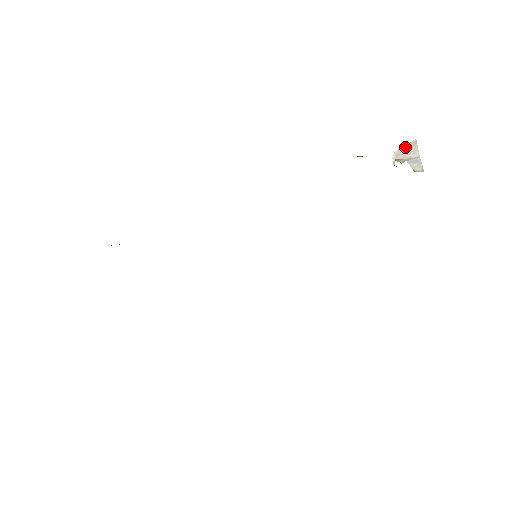
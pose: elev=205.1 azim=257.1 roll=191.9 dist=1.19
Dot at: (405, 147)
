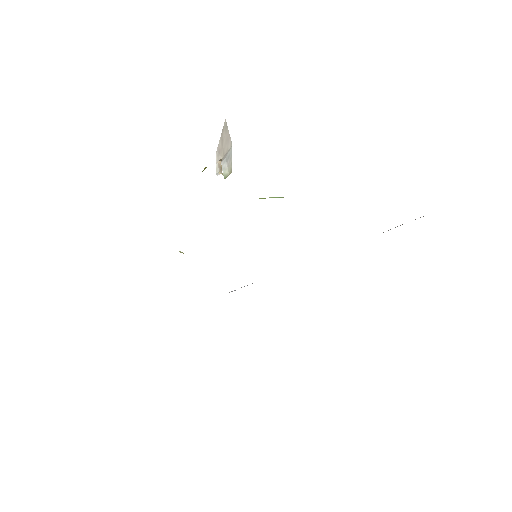
Dot at: (221, 138)
